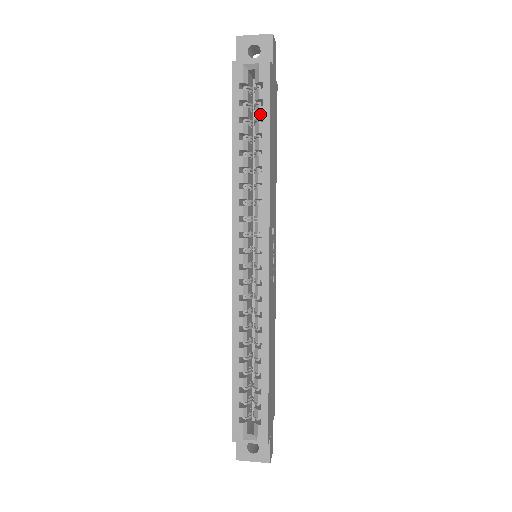
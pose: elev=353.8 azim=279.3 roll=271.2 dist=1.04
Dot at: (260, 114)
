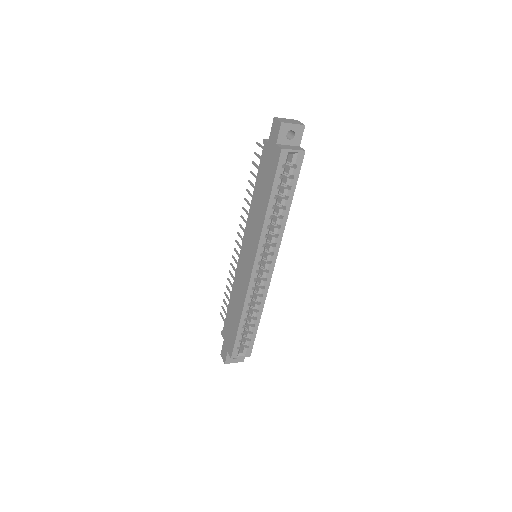
Dot at: (291, 184)
